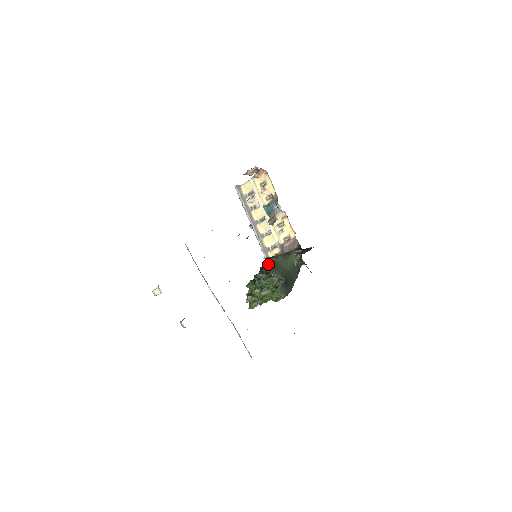
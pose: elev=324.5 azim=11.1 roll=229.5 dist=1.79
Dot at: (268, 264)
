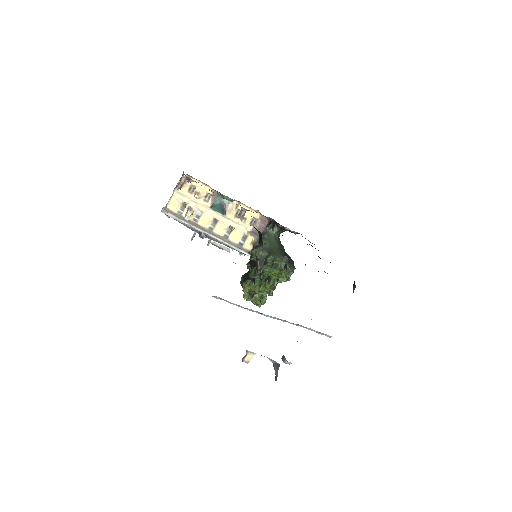
Dot at: (262, 255)
